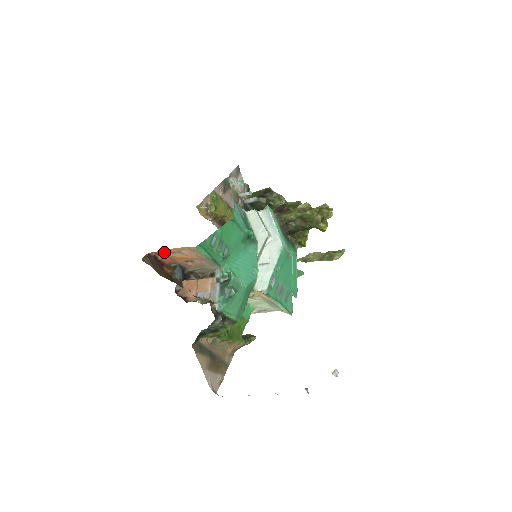
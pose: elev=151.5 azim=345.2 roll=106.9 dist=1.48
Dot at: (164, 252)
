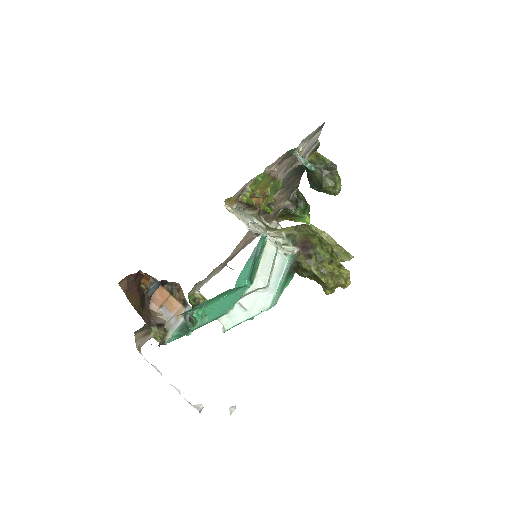
Dot at: occluded
